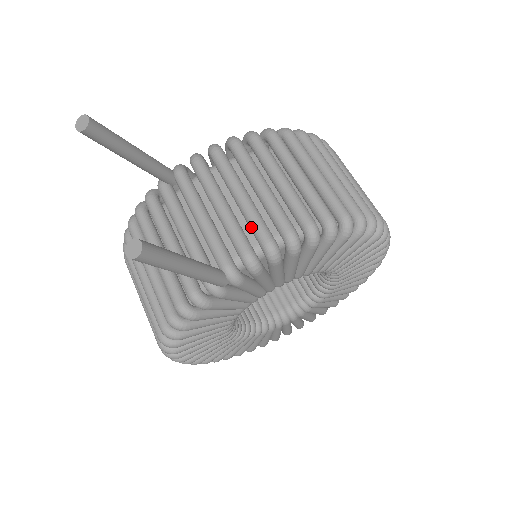
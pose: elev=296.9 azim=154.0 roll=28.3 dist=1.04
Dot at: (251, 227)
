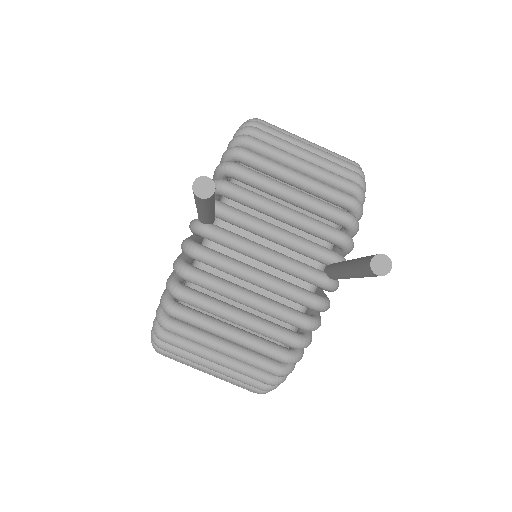
Dot at: (325, 214)
